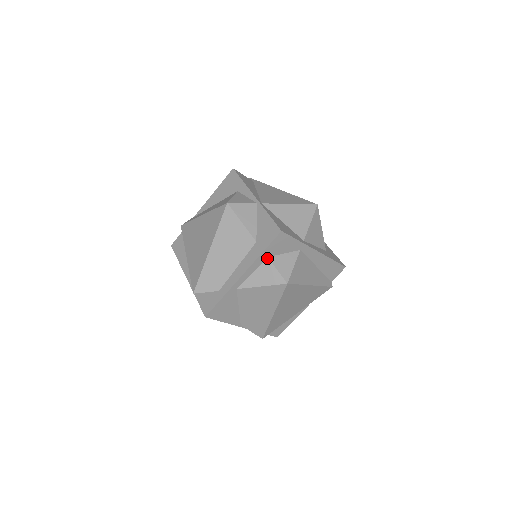
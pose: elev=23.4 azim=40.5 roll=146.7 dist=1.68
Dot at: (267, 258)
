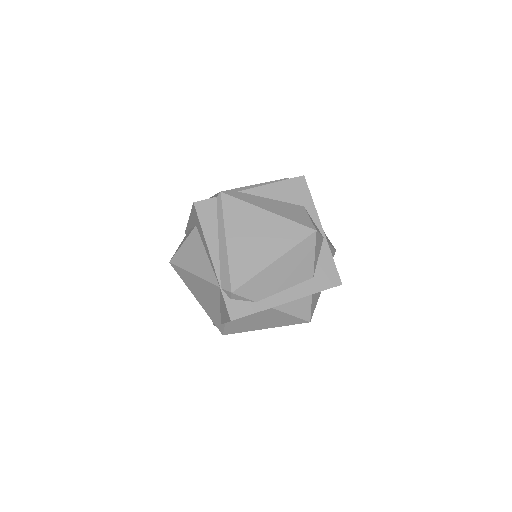
Dot at: (311, 295)
